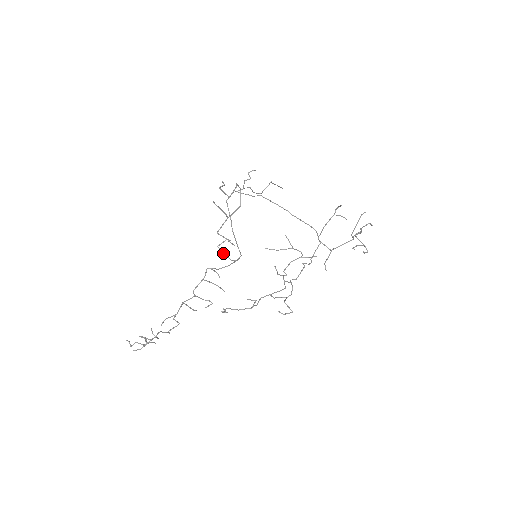
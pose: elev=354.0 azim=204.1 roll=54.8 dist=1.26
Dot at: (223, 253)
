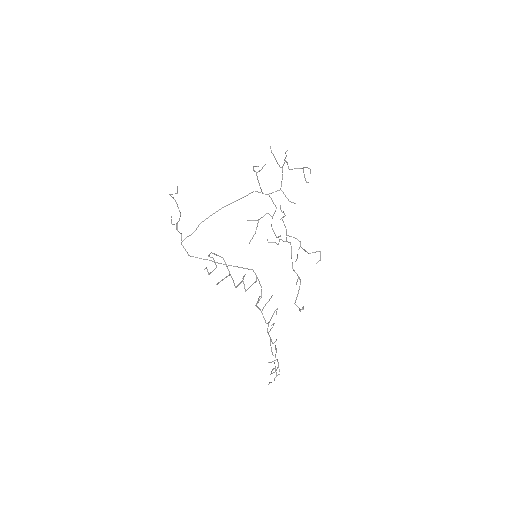
Dot at: occluded
